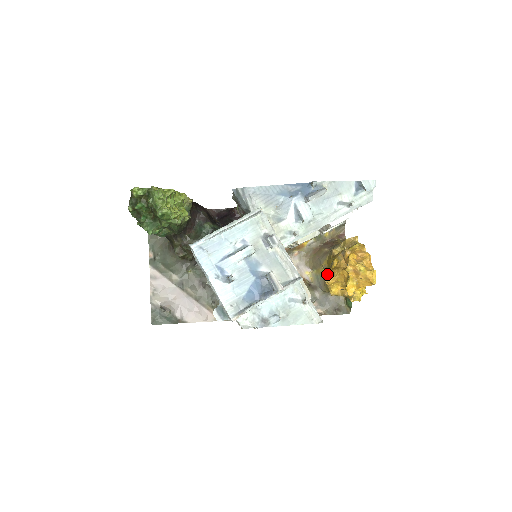
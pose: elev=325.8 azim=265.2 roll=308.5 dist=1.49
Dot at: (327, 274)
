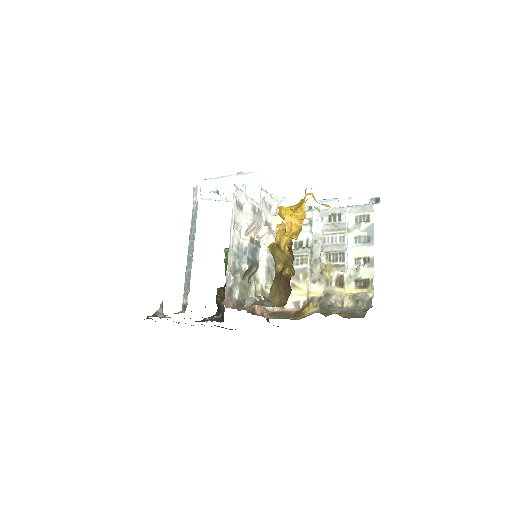
Dot at: (283, 224)
